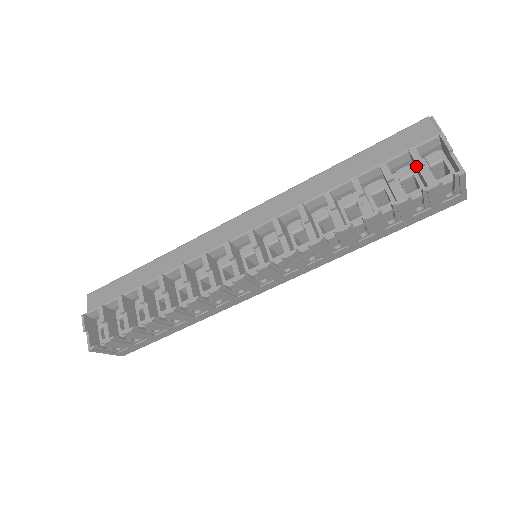
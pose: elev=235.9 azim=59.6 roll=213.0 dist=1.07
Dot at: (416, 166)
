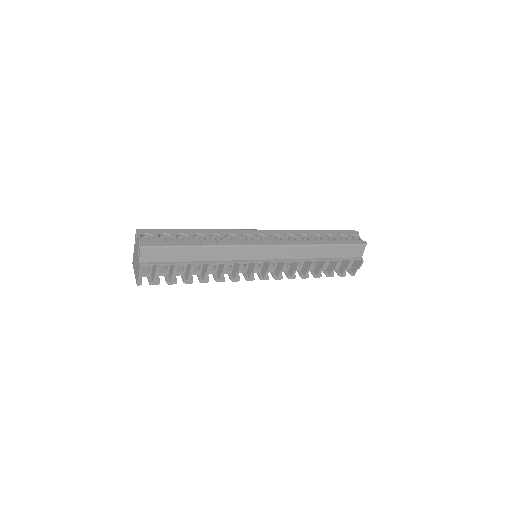
Dot at: (346, 265)
